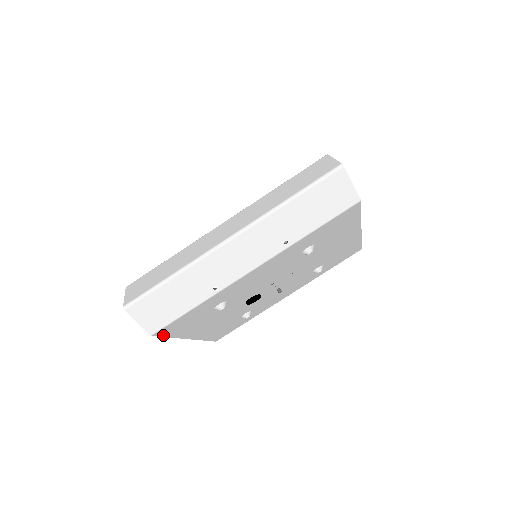
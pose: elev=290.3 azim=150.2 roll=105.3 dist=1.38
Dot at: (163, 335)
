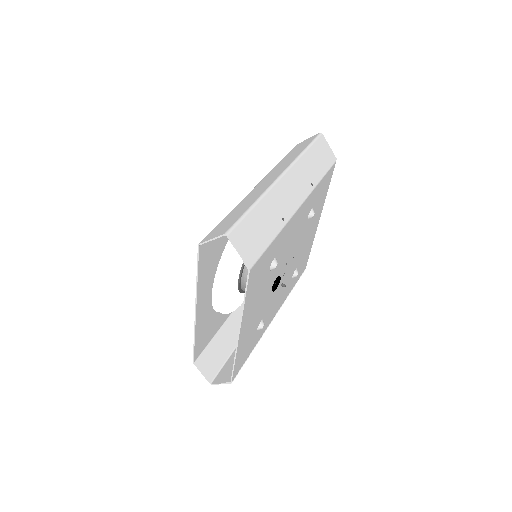
Dot at: (248, 285)
